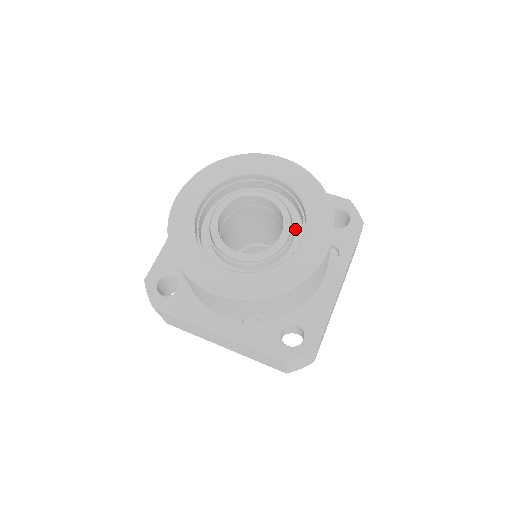
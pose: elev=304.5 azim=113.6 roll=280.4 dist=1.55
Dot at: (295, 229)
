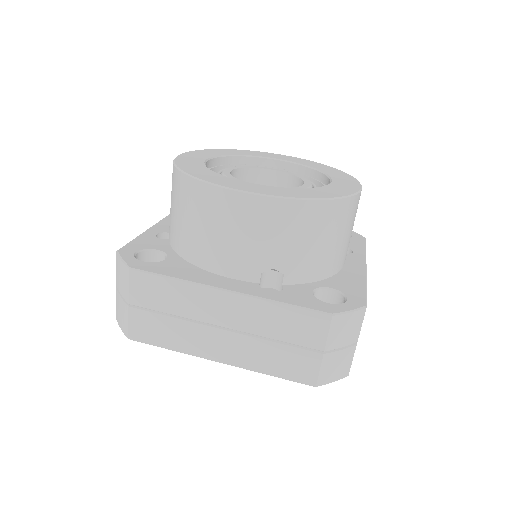
Dot at: occluded
